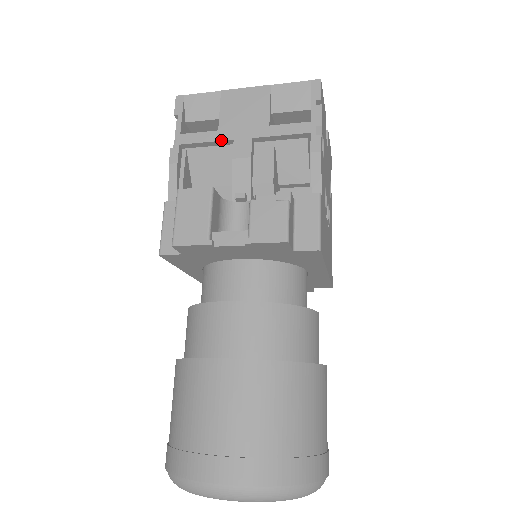
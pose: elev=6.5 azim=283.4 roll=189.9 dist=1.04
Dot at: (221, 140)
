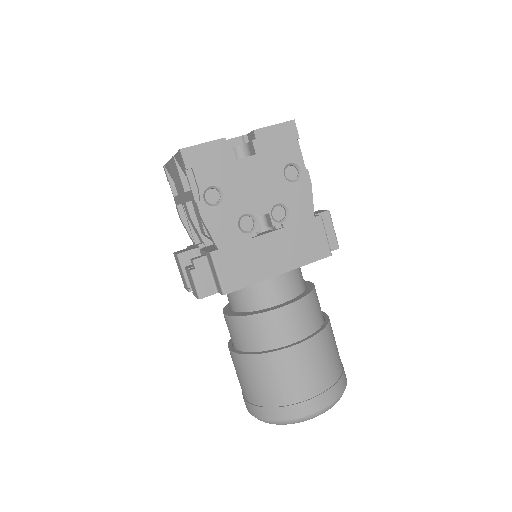
Dot at: (181, 203)
